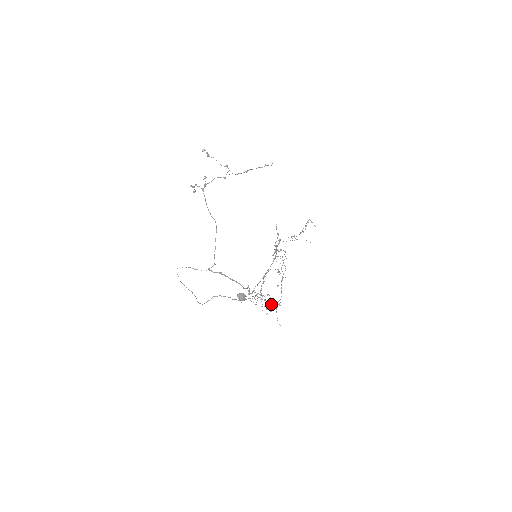
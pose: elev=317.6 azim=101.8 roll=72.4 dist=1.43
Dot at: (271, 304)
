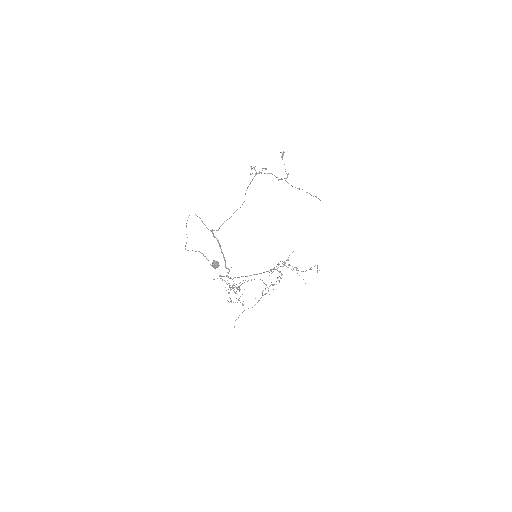
Dot at: occluded
